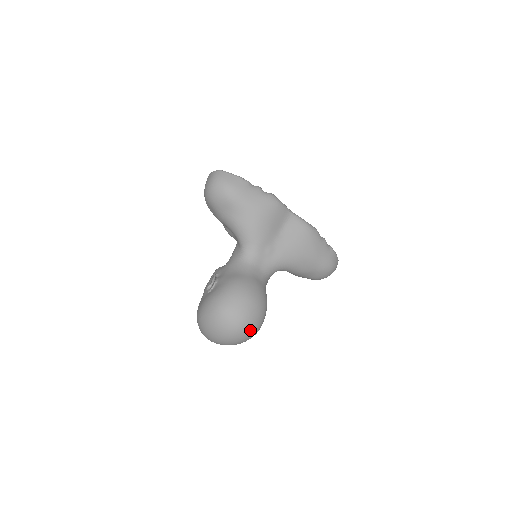
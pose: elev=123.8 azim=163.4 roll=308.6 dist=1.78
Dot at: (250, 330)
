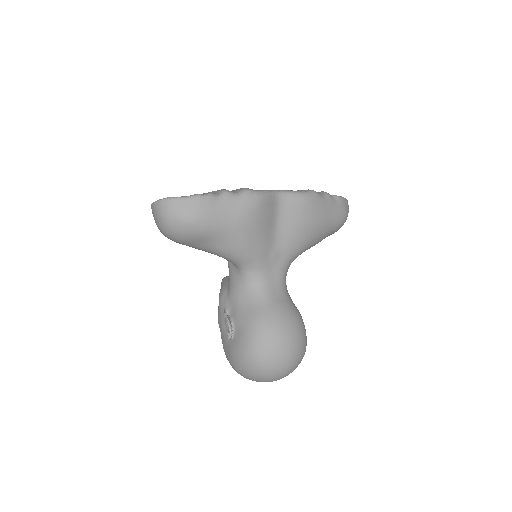
Dot at: (300, 361)
